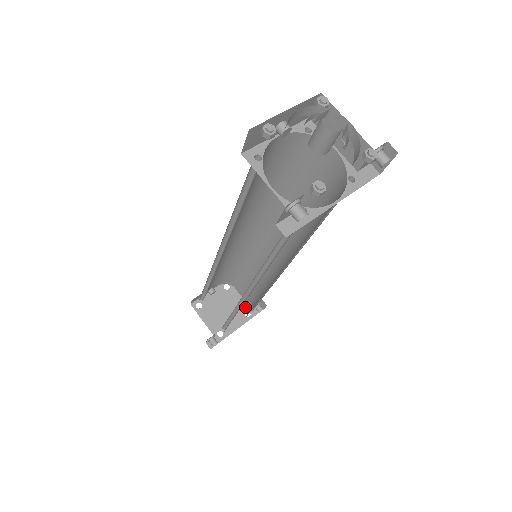
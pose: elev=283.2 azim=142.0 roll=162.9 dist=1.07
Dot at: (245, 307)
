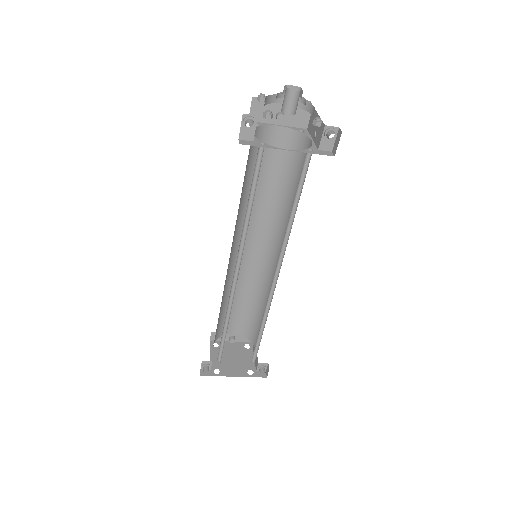
Dot at: (252, 367)
